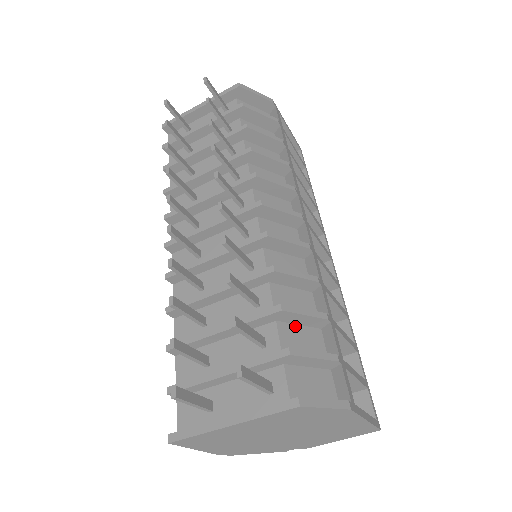
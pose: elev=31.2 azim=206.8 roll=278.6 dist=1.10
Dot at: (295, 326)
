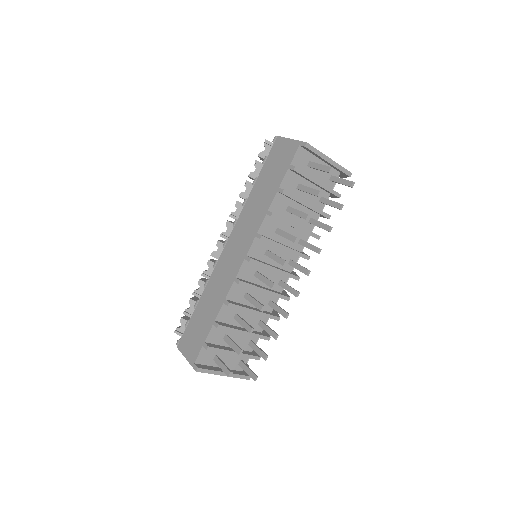
Dot at: occluded
